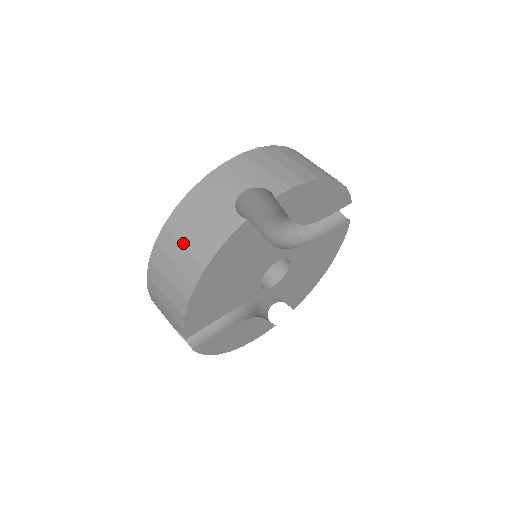
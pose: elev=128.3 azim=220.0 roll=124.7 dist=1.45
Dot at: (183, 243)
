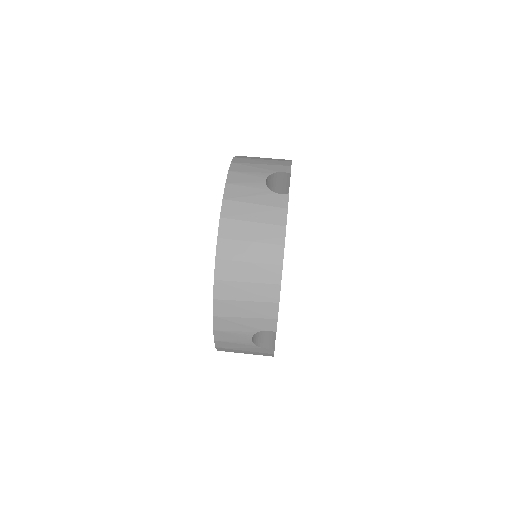
Dot at: (249, 239)
